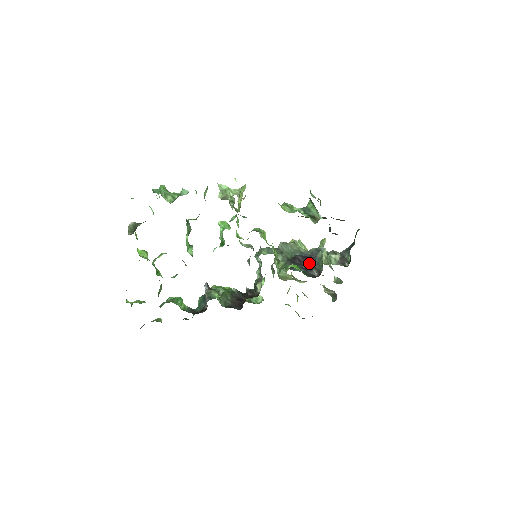
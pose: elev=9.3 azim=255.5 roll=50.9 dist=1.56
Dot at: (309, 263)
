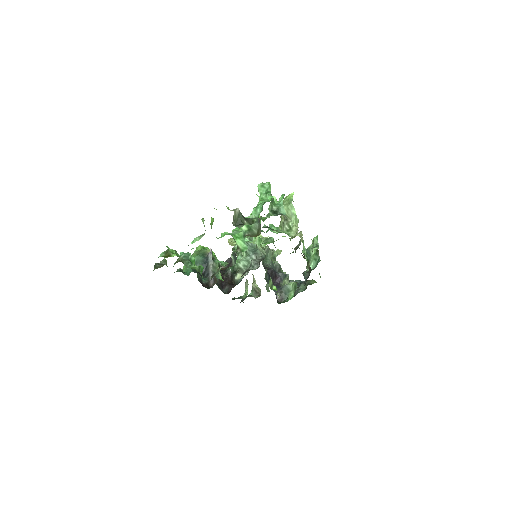
Dot at: (275, 280)
